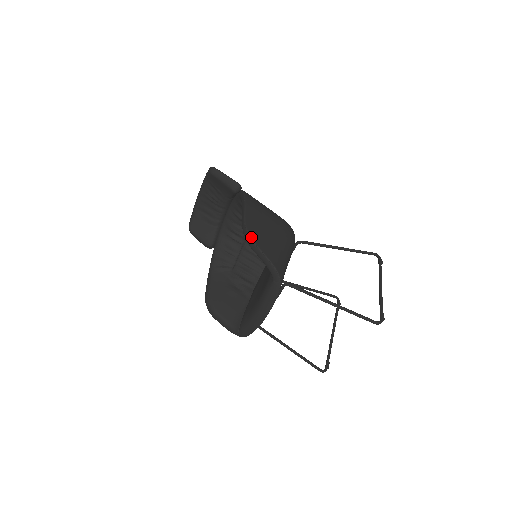
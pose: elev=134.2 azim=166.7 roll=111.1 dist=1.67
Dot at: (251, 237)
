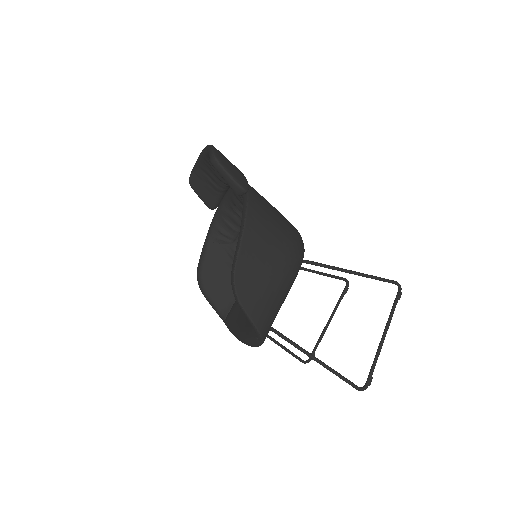
Dot at: (237, 295)
